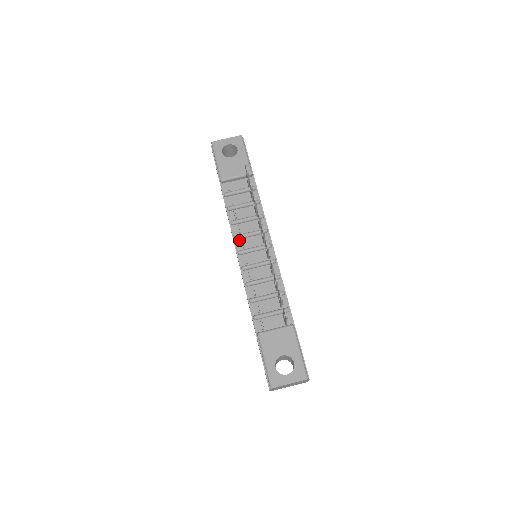
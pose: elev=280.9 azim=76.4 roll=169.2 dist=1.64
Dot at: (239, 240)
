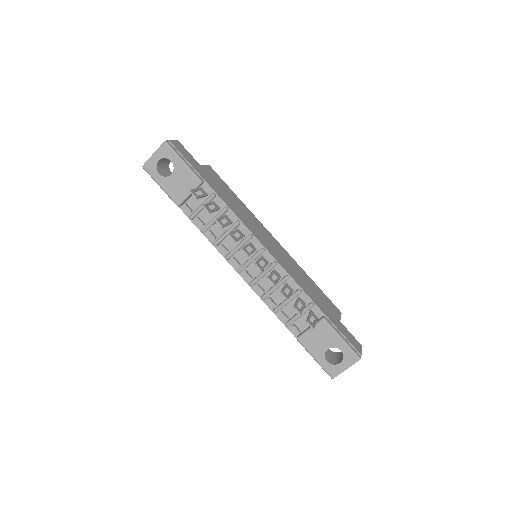
Dot at: (231, 258)
